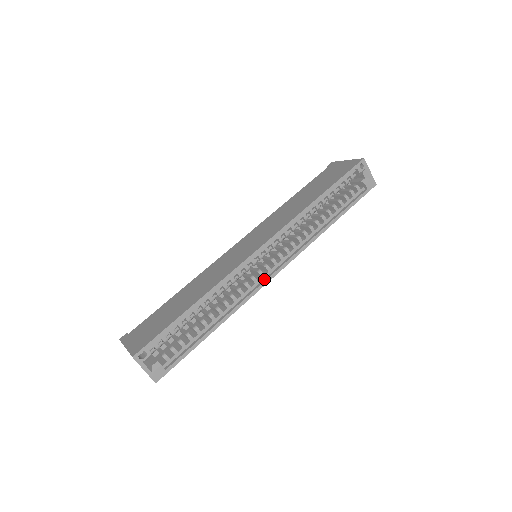
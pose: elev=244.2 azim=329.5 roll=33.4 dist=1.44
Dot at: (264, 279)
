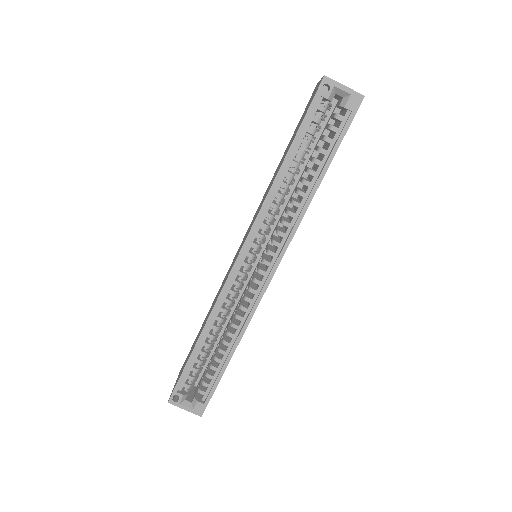
Dot at: (262, 286)
